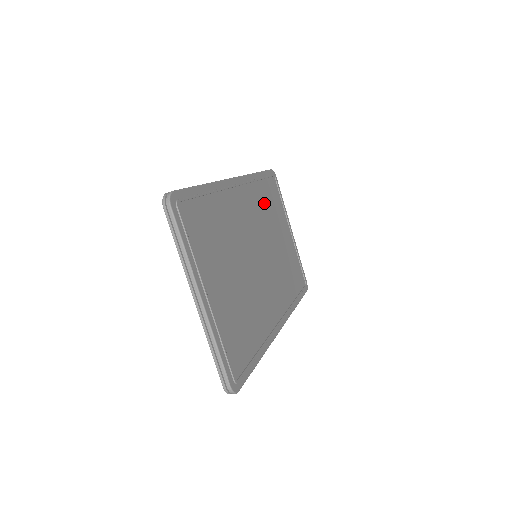
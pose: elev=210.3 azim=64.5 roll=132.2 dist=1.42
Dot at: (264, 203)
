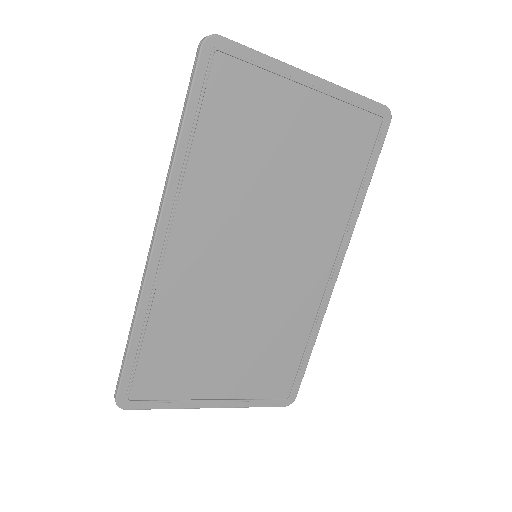
Dot at: (224, 163)
